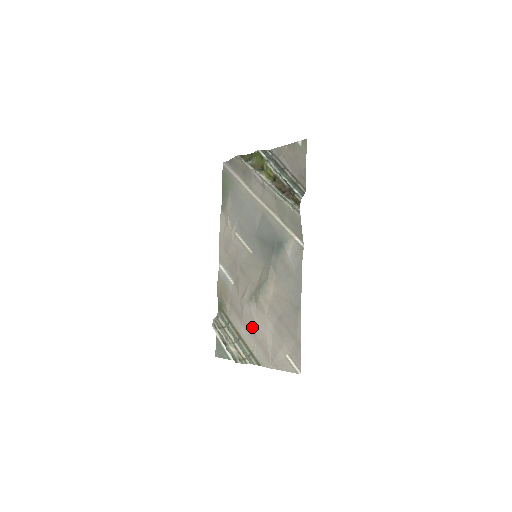
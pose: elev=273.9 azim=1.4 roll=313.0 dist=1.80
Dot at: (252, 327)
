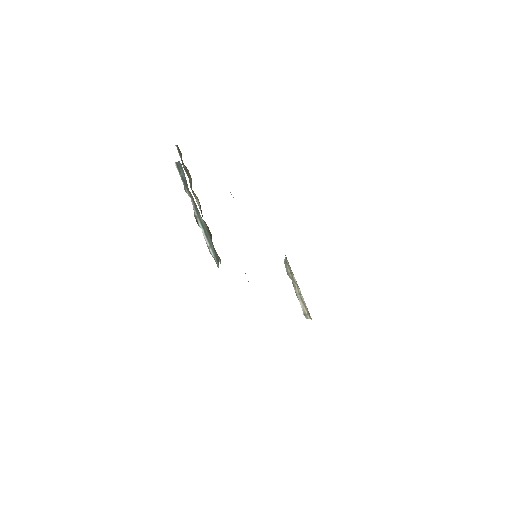
Dot at: occluded
